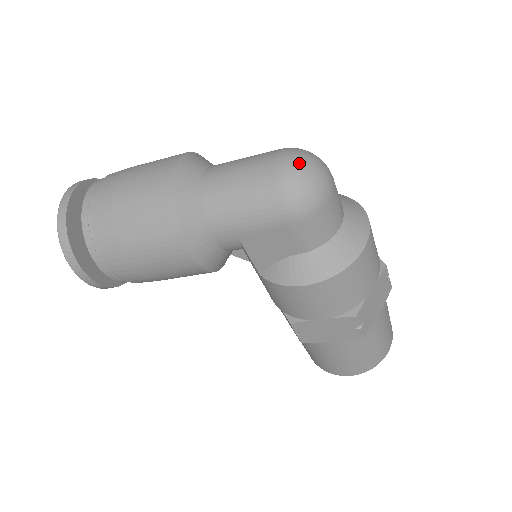
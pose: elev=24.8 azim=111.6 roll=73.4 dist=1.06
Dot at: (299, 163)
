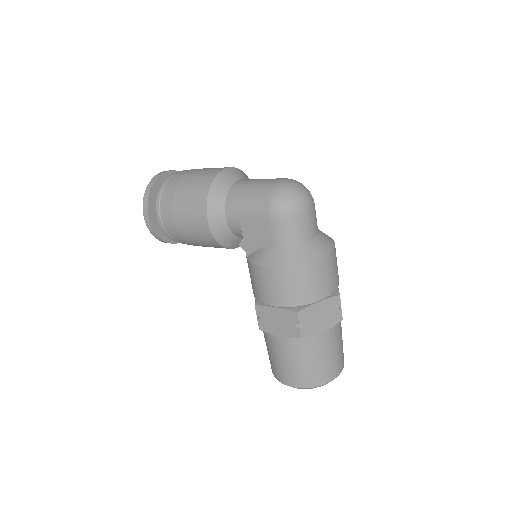
Dot at: (291, 184)
